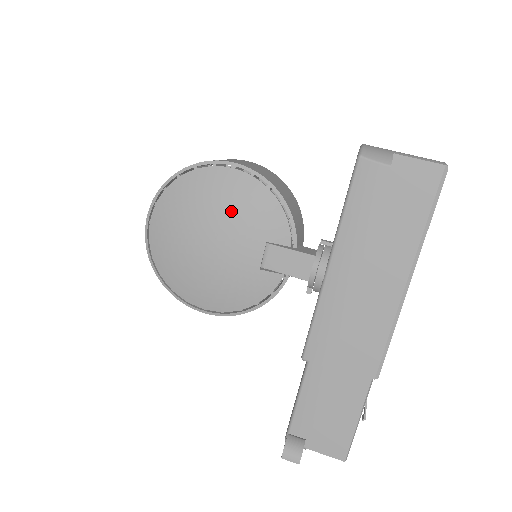
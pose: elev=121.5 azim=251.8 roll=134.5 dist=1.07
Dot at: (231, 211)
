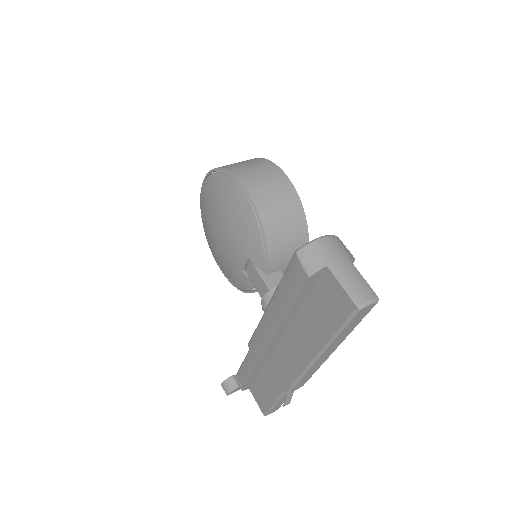
Dot at: (232, 222)
